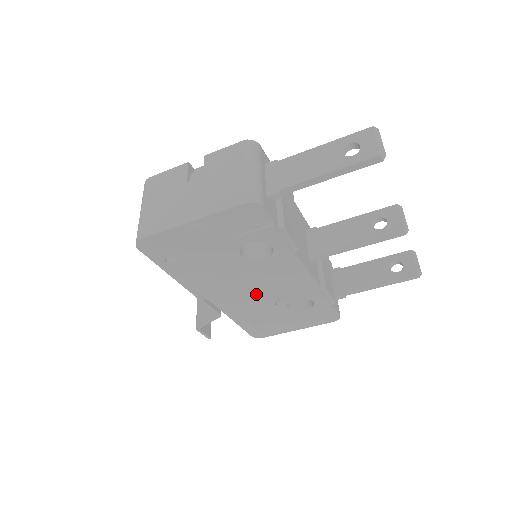
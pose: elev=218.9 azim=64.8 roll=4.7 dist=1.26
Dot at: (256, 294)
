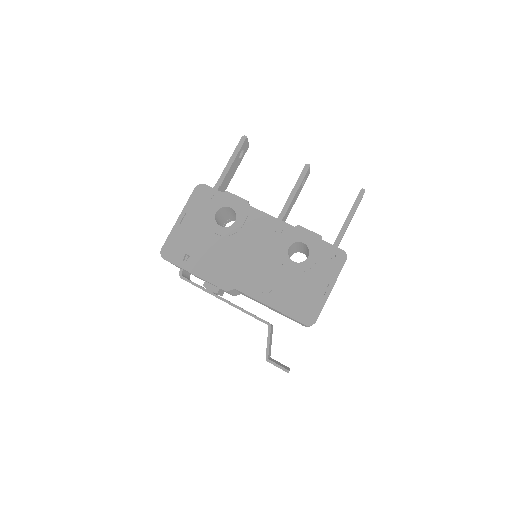
Dot at: (260, 261)
